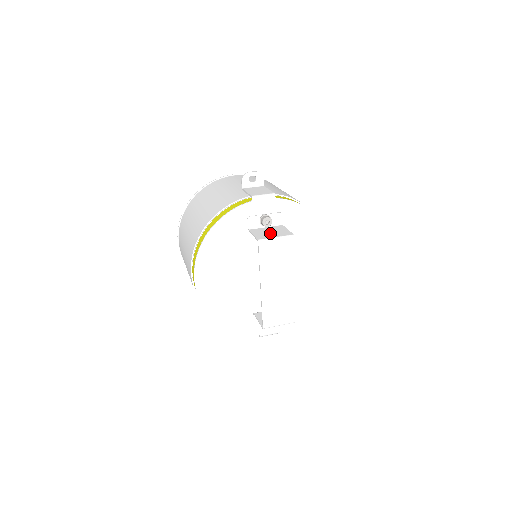
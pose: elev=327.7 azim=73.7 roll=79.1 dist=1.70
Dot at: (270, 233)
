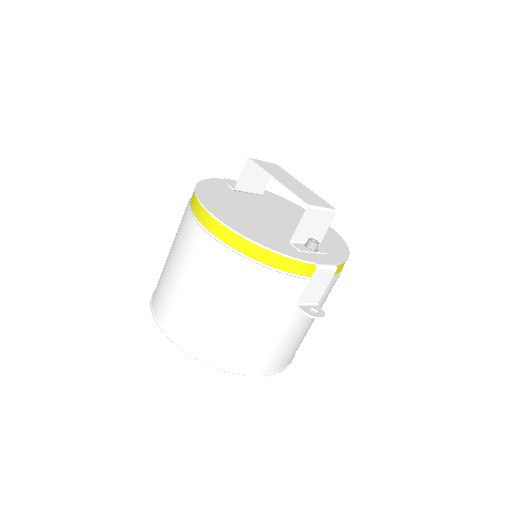
Dot at: (255, 173)
